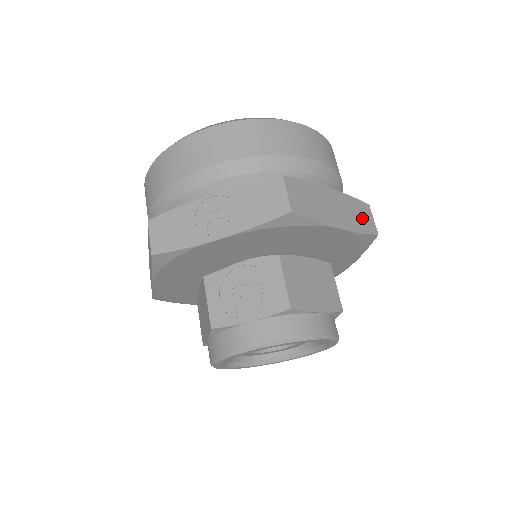
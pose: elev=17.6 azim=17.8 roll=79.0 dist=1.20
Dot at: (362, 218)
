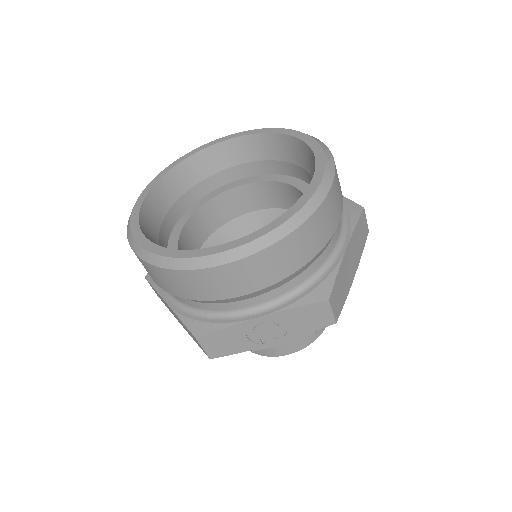
Dot at: (362, 235)
